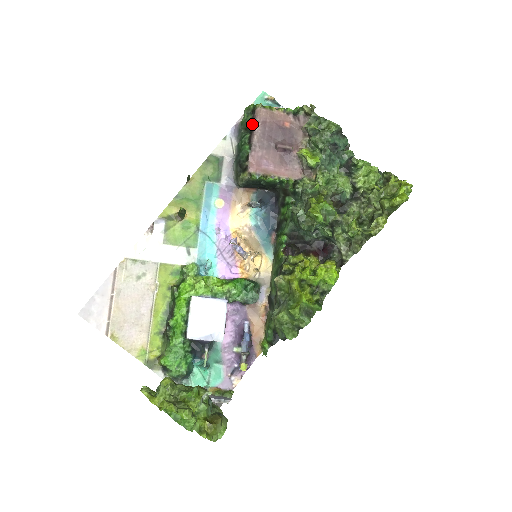
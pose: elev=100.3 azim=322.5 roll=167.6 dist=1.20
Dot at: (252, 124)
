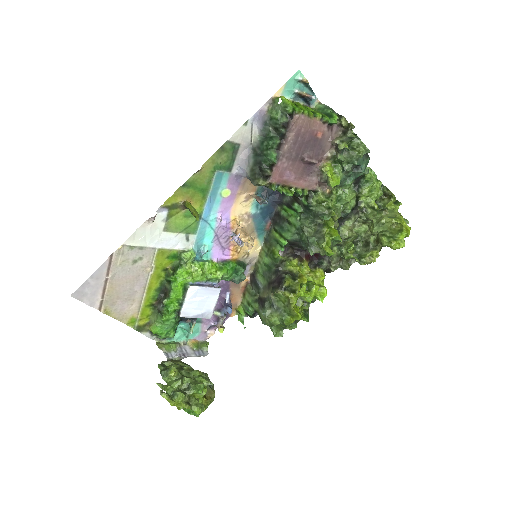
Dot at: (286, 131)
